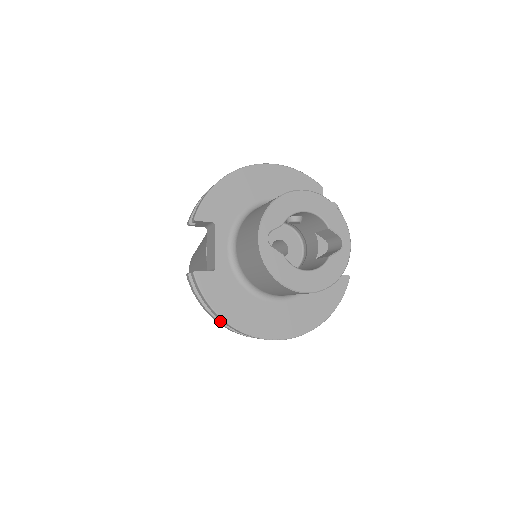
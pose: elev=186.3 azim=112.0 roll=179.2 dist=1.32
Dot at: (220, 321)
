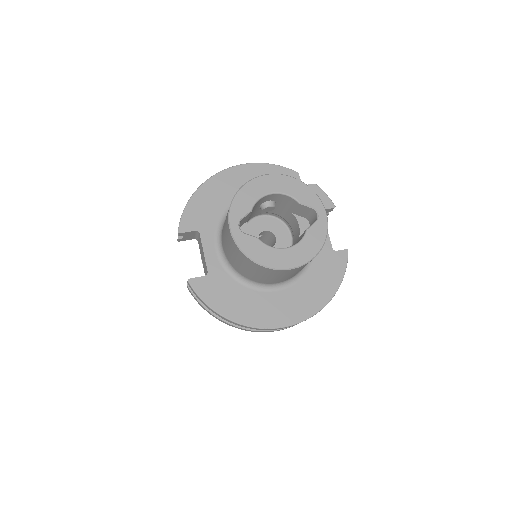
Dot at: (228, 322)
